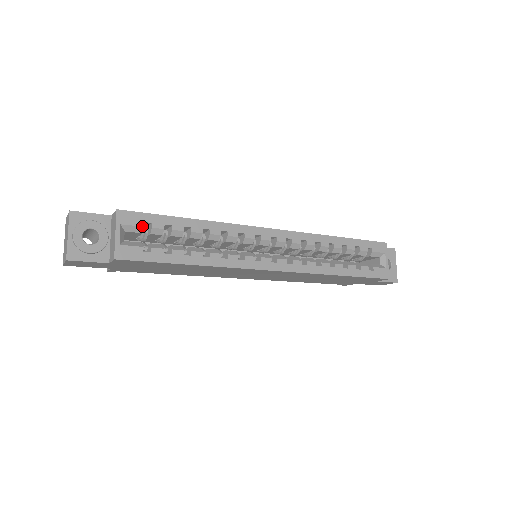
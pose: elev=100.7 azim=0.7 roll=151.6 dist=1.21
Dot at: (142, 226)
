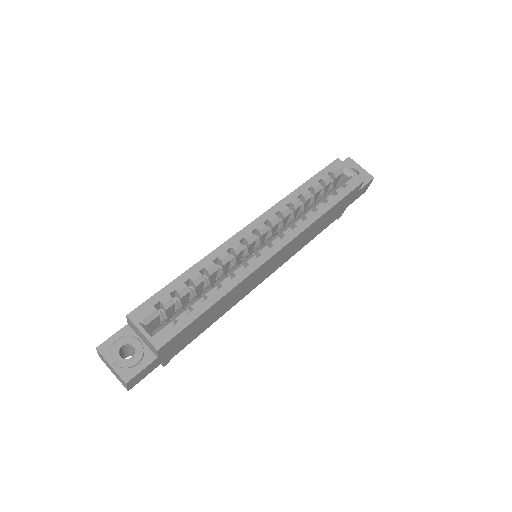
Dot at: (155, 310)
